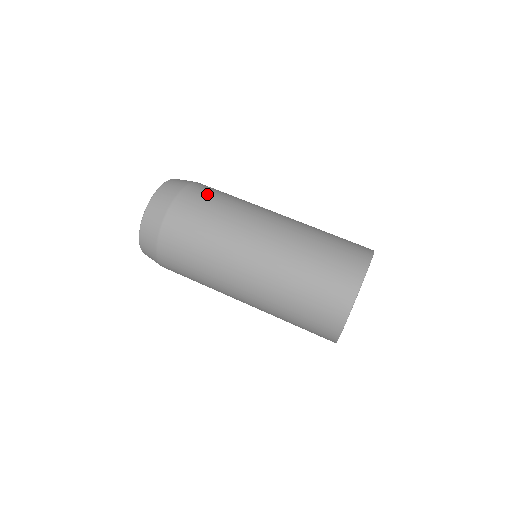
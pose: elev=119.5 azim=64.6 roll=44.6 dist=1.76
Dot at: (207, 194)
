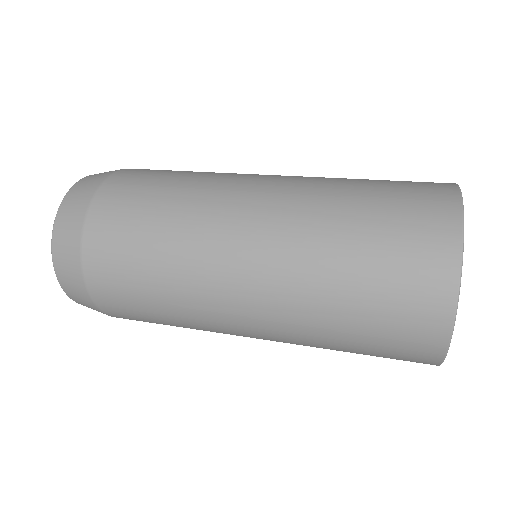
Dot at: occluded
